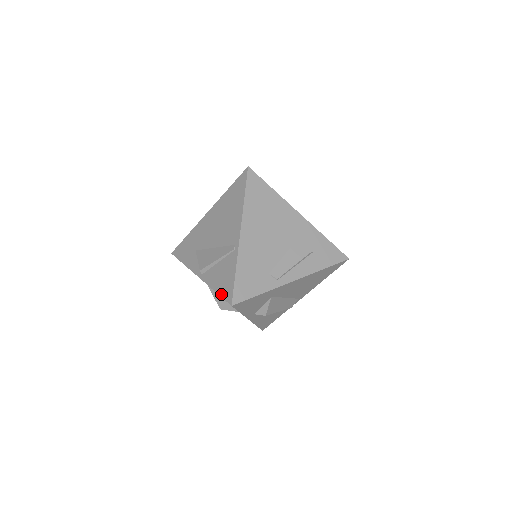
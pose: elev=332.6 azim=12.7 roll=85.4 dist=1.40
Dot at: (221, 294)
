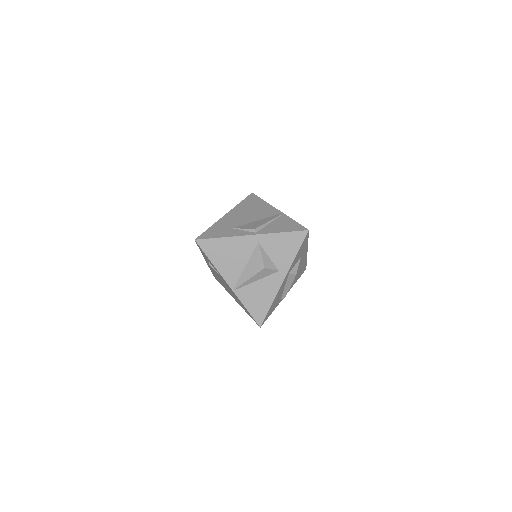
Dot at: (291, 230)
